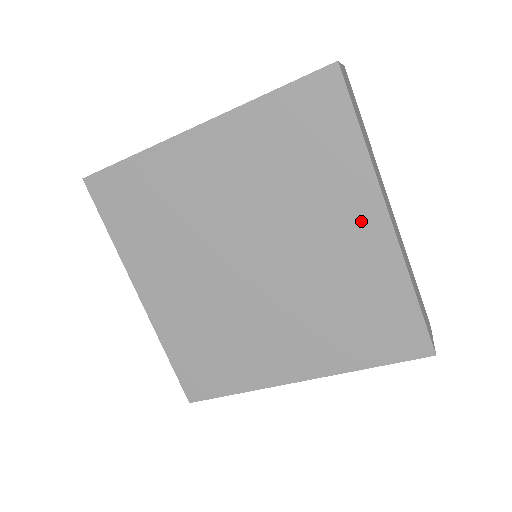
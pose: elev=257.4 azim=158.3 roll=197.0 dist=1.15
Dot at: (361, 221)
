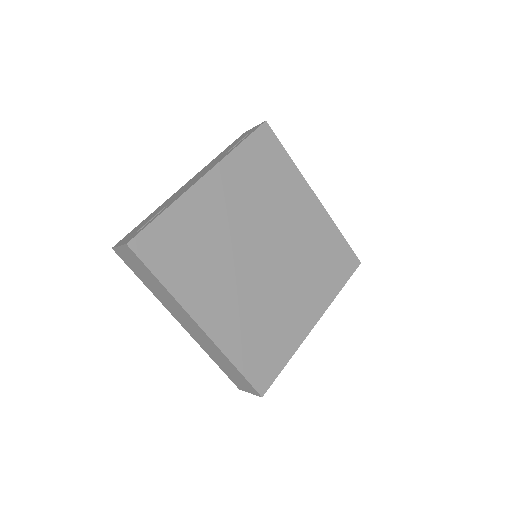
Dot at: (306, 203)
